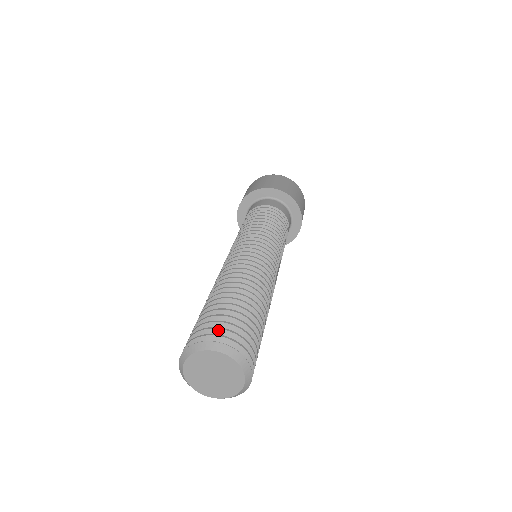
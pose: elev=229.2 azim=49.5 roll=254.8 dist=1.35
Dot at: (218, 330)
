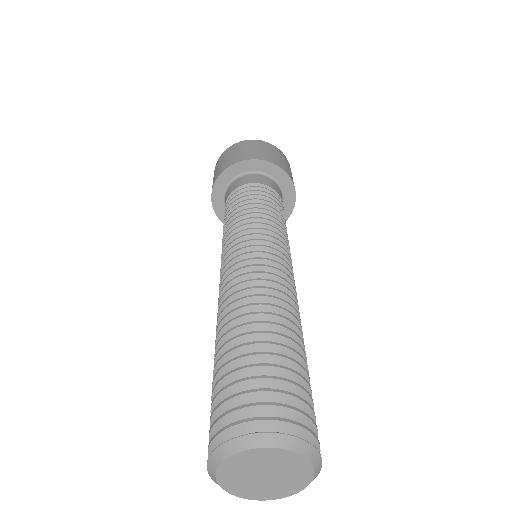
Dot at: (306, 418)
